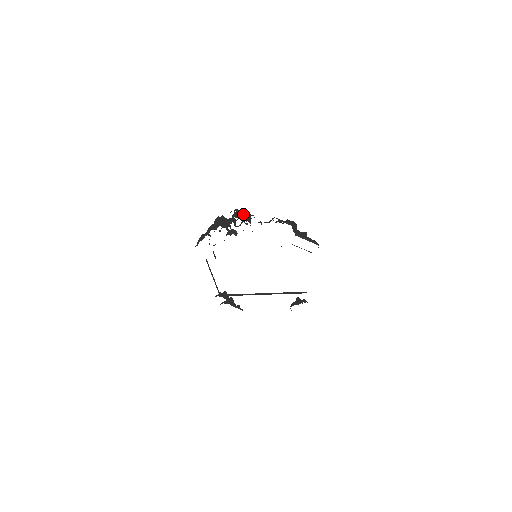
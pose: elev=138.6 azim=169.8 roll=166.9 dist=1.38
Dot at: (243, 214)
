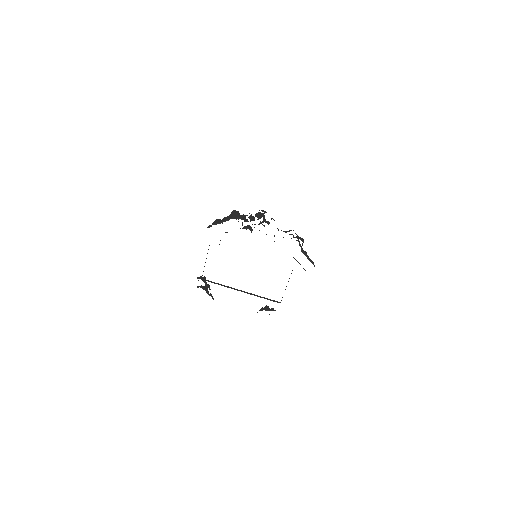
Dot at: occluded
